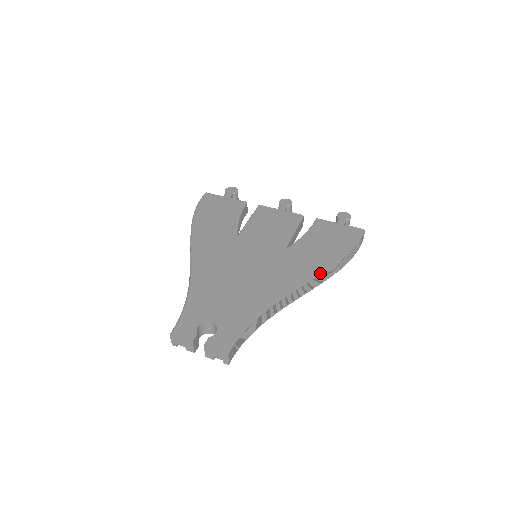
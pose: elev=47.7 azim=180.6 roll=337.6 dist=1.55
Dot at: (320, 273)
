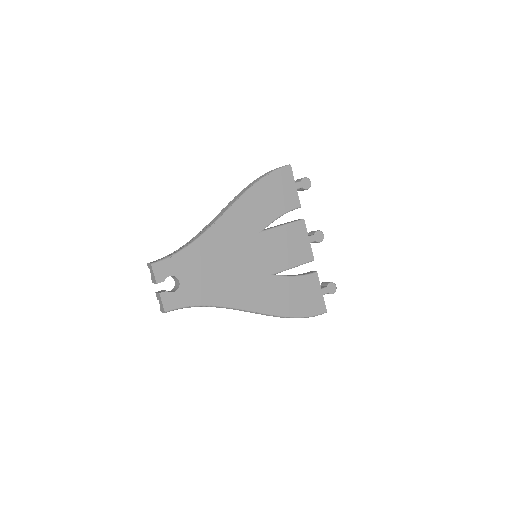
Dot at: (268, 315)
